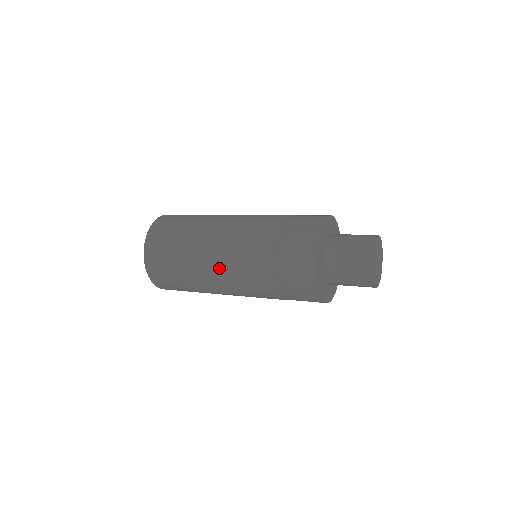
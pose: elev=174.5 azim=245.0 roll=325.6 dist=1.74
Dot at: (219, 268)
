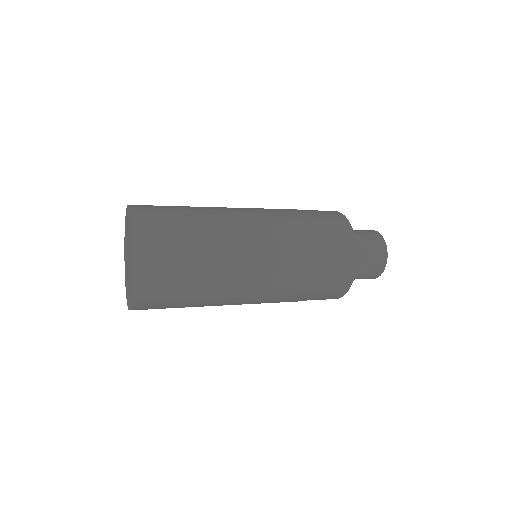
Dot at: (249, 235)
